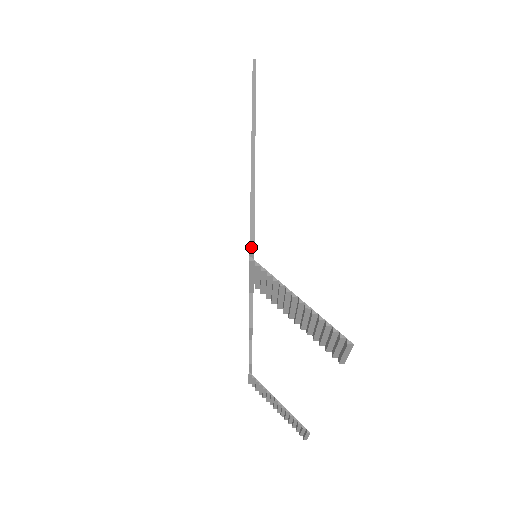
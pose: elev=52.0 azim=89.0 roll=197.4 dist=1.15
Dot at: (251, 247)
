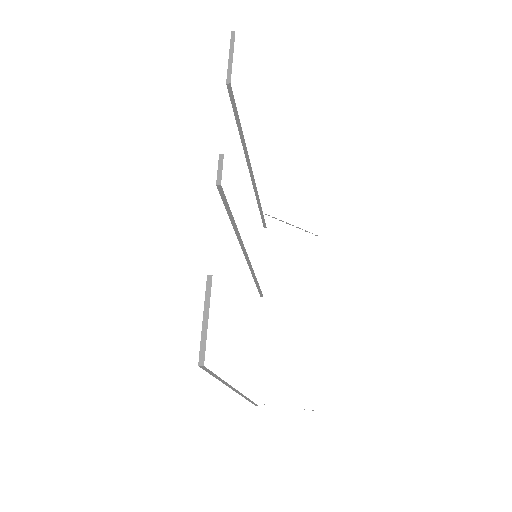
Dot at: occluded
